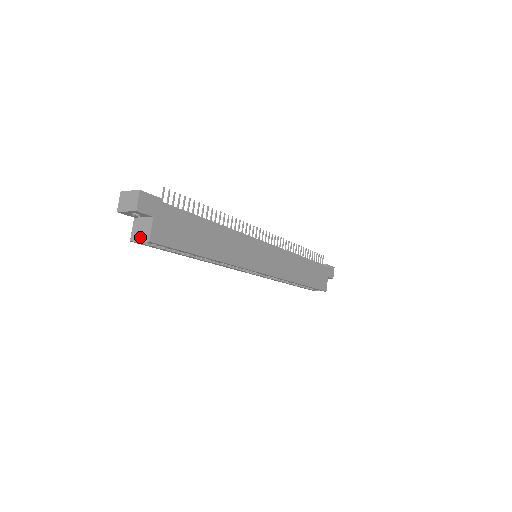
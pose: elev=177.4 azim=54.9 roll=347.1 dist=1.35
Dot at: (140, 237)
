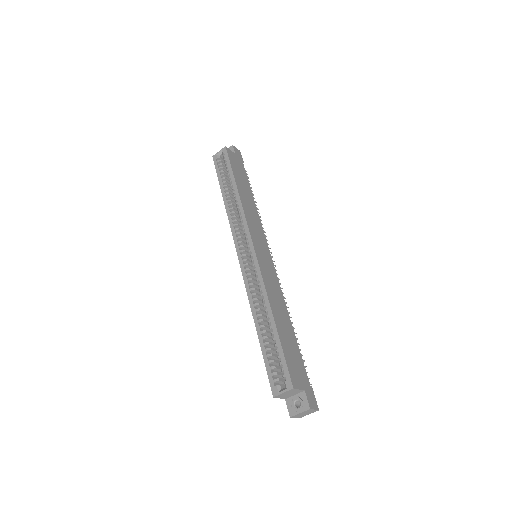
Dot at: (221, 152)
